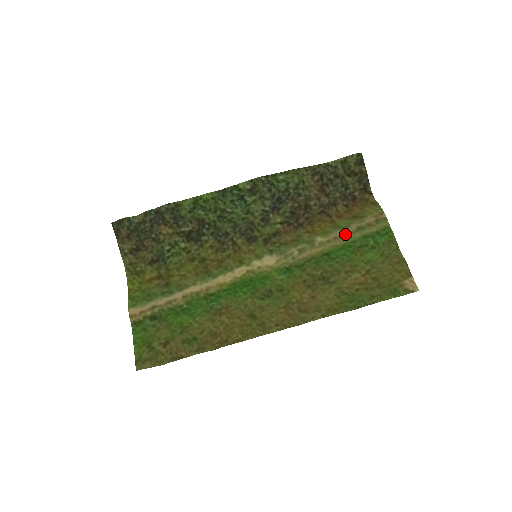
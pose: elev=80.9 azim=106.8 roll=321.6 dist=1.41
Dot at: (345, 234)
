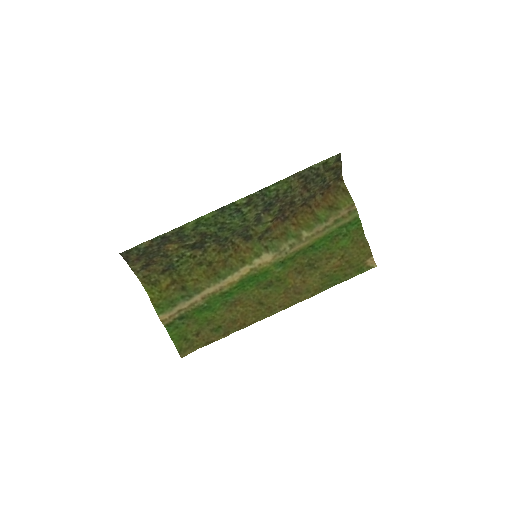
Dot at: (325, 228)
